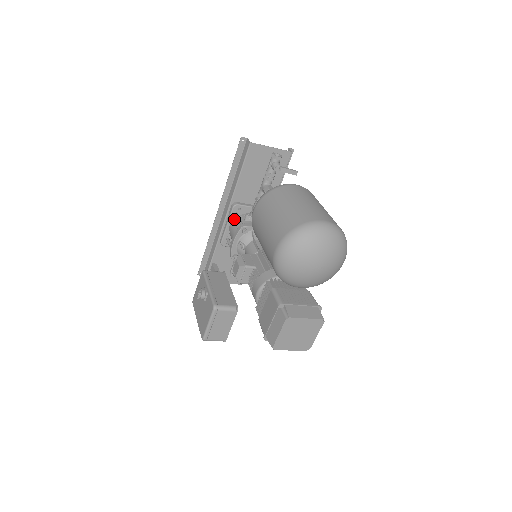
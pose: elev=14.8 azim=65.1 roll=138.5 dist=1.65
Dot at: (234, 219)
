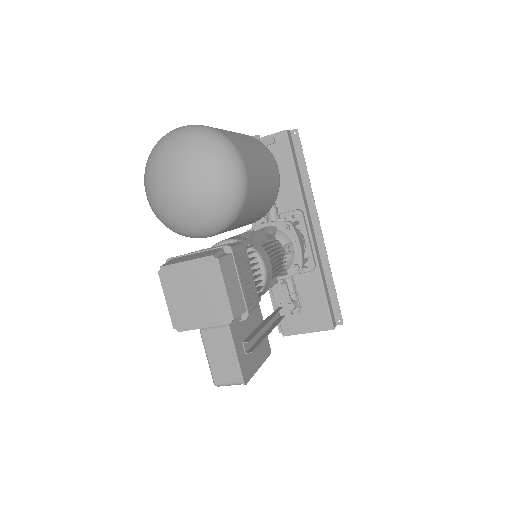
Dot at: occluded
